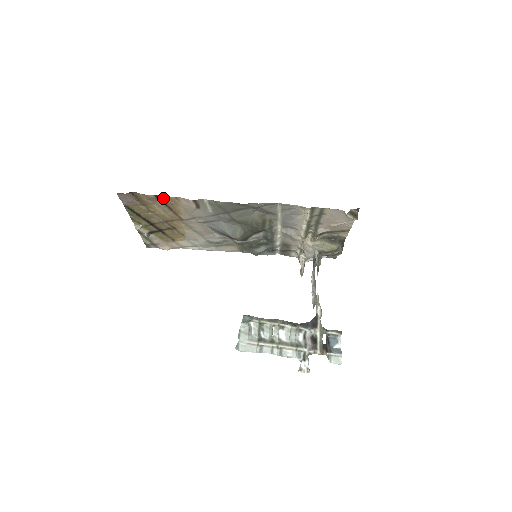
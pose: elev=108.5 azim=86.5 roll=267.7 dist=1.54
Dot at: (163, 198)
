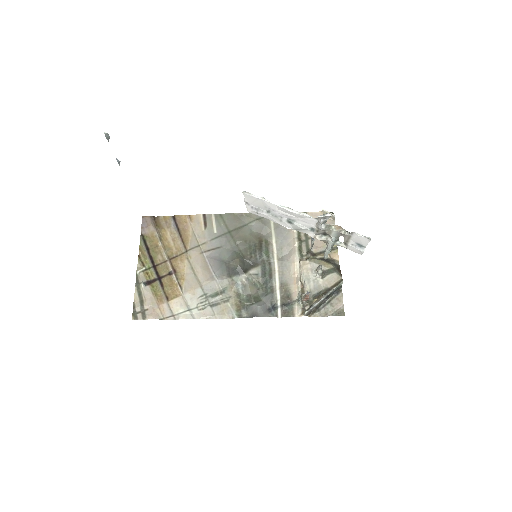
Dot at: (178, 219)
